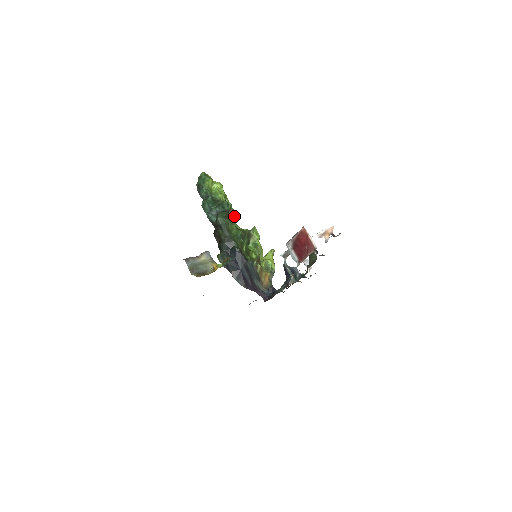
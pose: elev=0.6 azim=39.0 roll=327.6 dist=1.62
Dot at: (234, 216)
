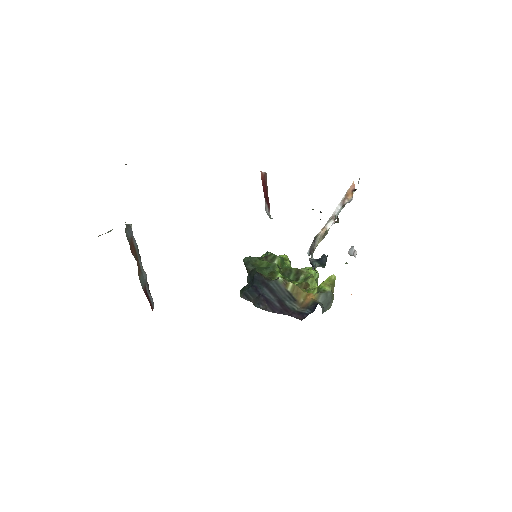
Dot at: (279, 262)
